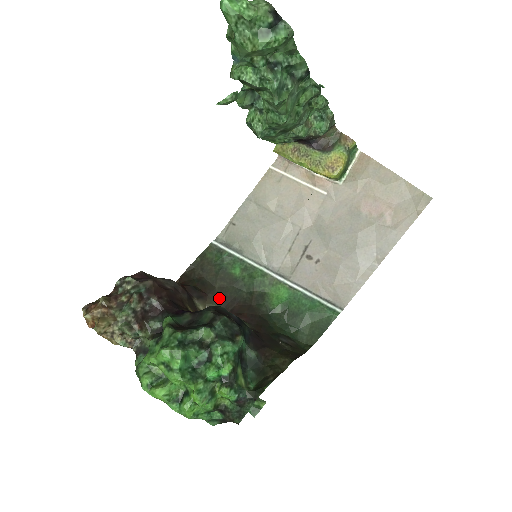
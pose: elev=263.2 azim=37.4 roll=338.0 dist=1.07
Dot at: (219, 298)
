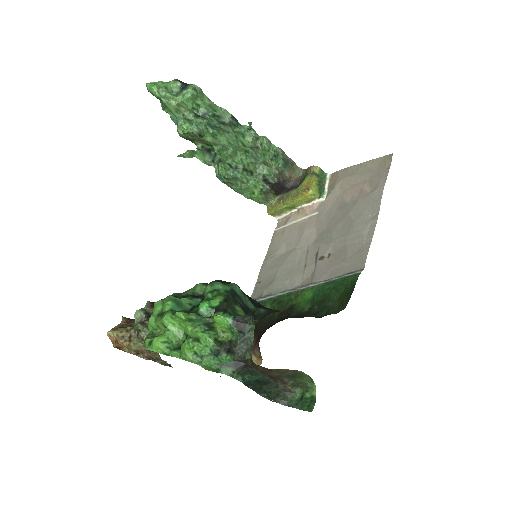
Dot at: (255, 332)
